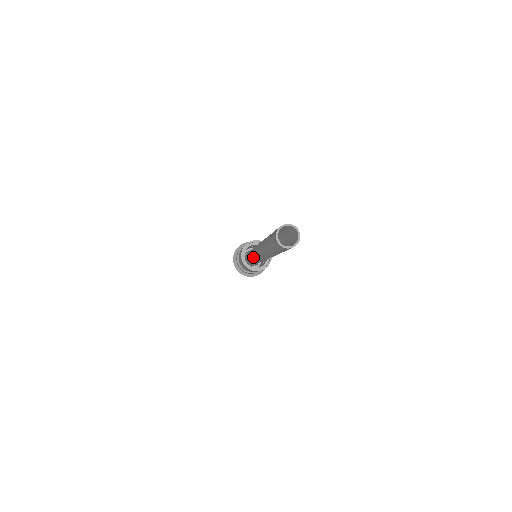
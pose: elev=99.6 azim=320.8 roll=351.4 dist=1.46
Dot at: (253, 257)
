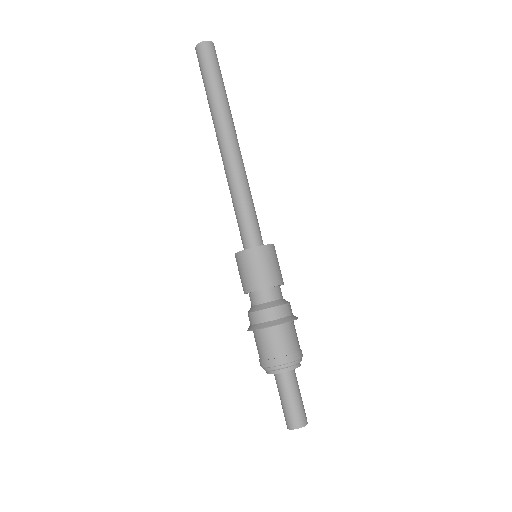
Dot at: (235, 212)
